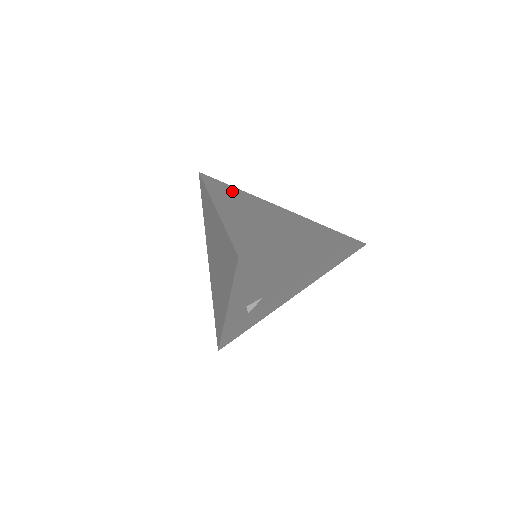
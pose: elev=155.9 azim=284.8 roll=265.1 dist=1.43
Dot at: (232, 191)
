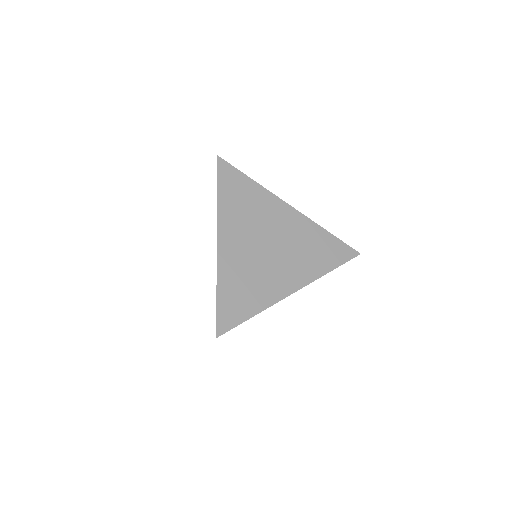
Dot at: (244, 192)
